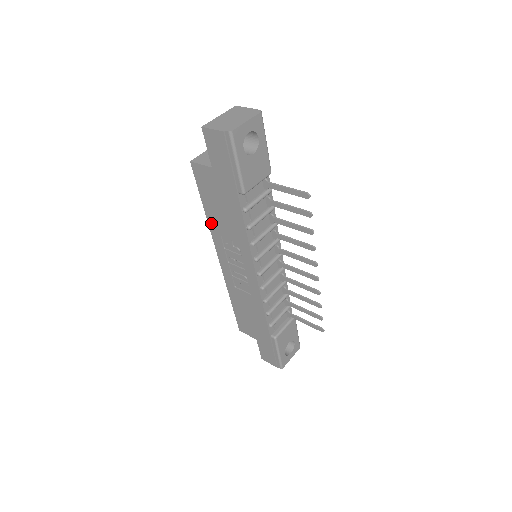
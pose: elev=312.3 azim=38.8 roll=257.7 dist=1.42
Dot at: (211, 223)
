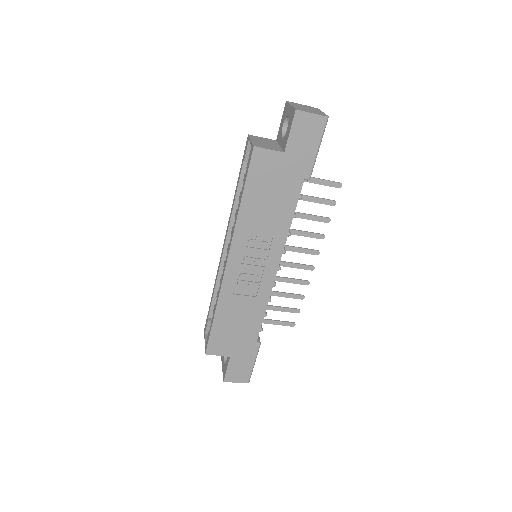
Dot at: (242, 218)
